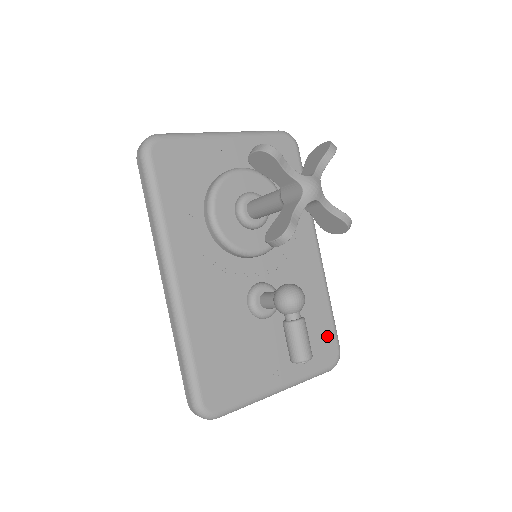
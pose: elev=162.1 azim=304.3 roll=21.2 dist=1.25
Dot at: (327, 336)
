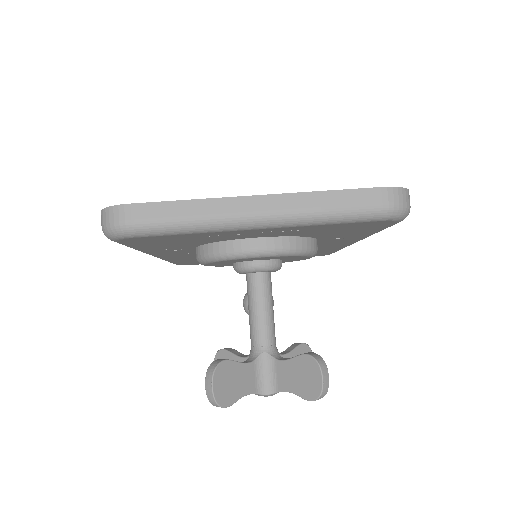
Dot at: (321, 254)
